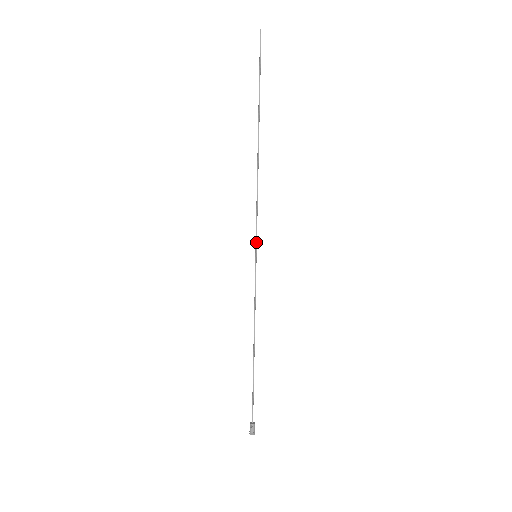
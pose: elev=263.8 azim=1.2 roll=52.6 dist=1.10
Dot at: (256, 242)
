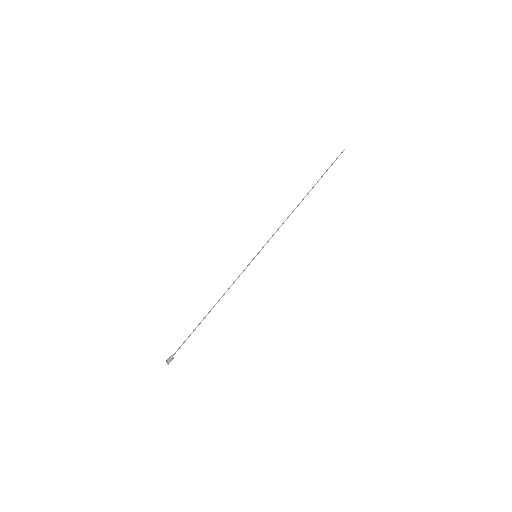
Dot at: (262, 248)
